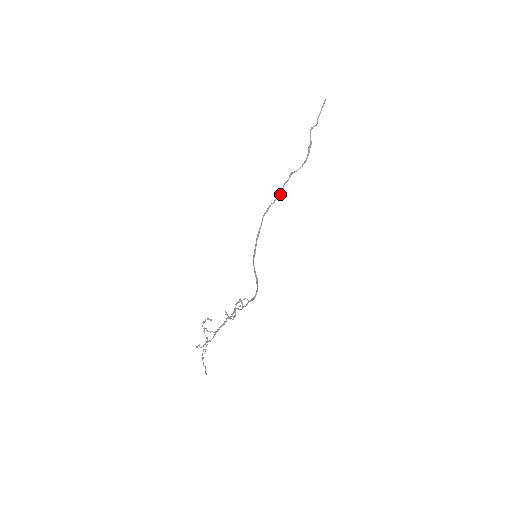
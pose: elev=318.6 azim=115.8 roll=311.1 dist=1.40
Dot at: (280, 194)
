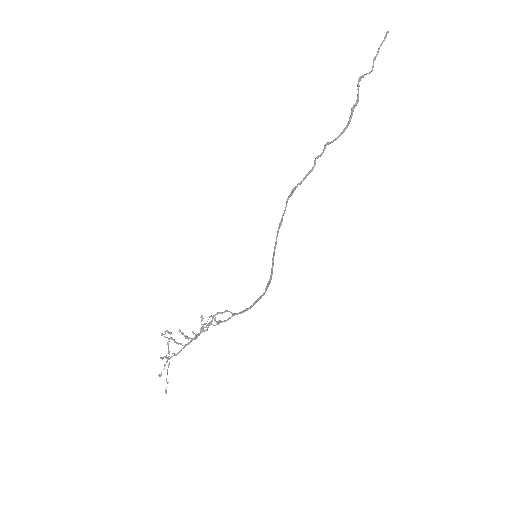
Dot at: (310, 172)
